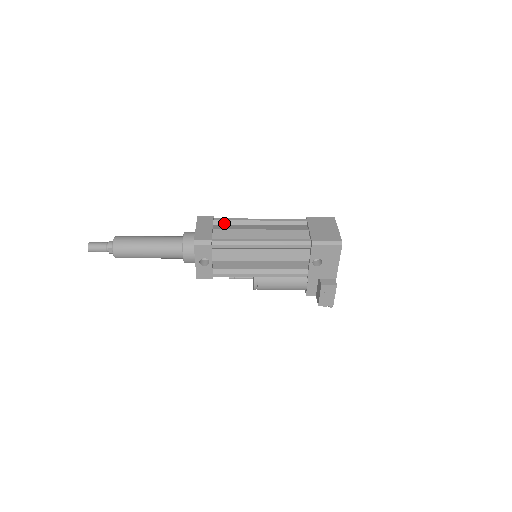
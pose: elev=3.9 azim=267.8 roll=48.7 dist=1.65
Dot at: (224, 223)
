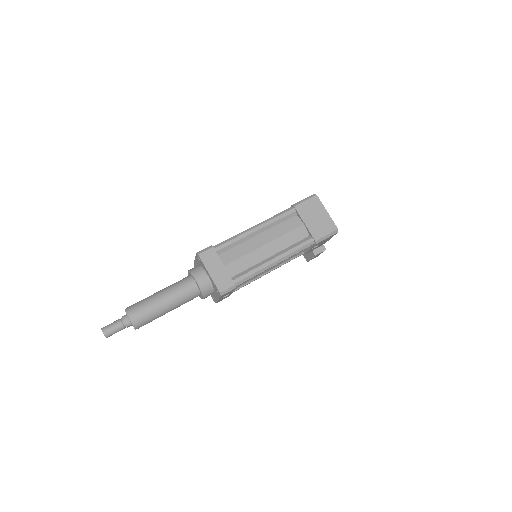
Dot at: (226, 249)
